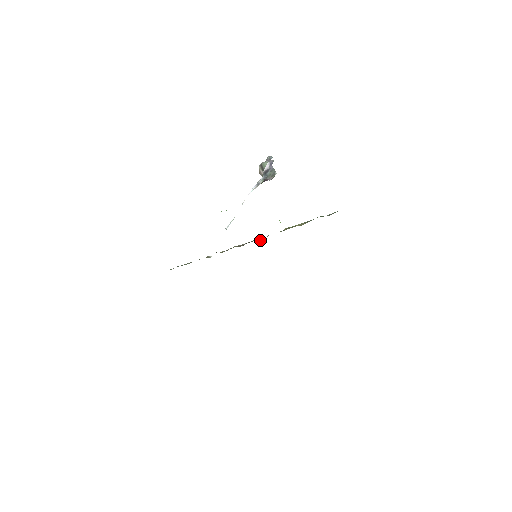
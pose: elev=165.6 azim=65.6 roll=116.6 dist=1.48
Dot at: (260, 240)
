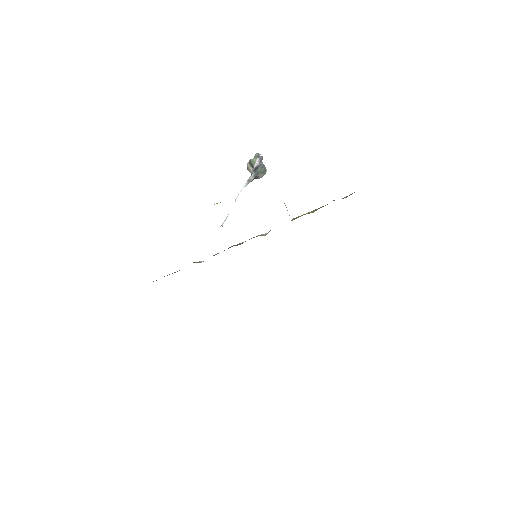
Dot at: (262, 235)
